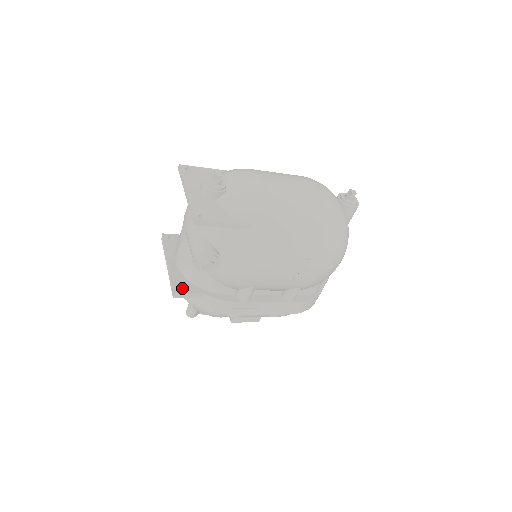
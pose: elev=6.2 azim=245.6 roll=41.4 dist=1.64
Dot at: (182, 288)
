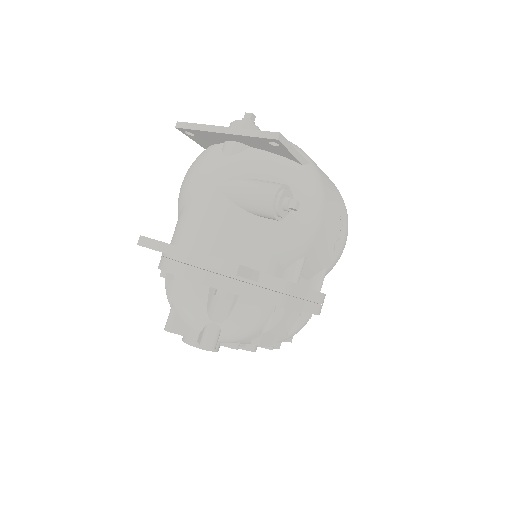
Dot at: occluded
